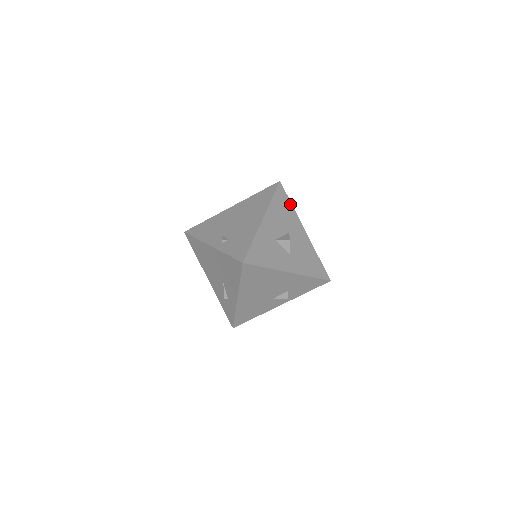
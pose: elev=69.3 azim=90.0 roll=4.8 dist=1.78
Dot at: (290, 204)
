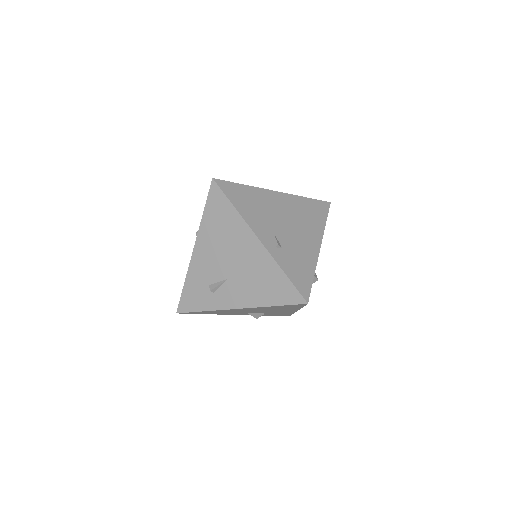
Dot at: occluded
